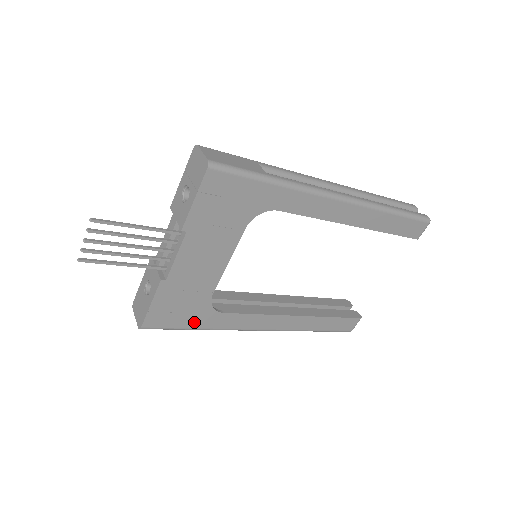
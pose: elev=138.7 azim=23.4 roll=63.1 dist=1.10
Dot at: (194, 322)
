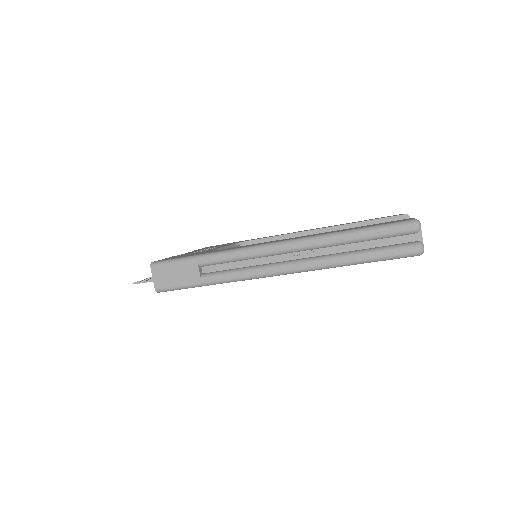
Dot at: occluded
